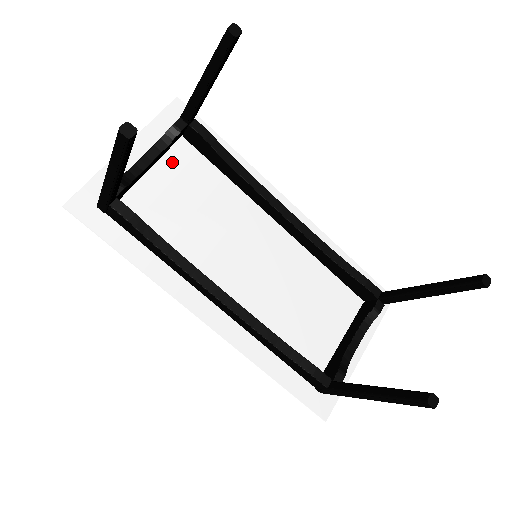
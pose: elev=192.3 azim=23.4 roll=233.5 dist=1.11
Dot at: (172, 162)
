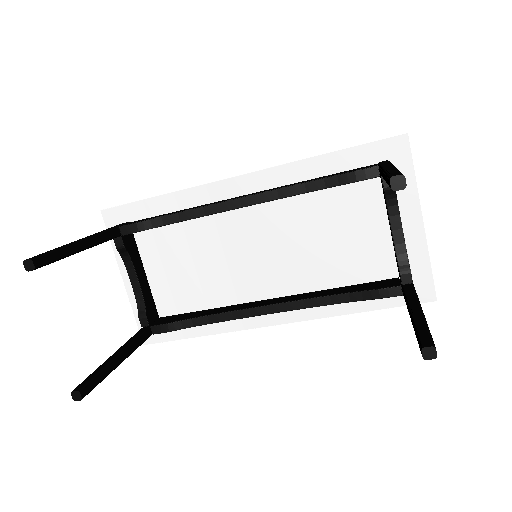
Dot at: (149, 255)
